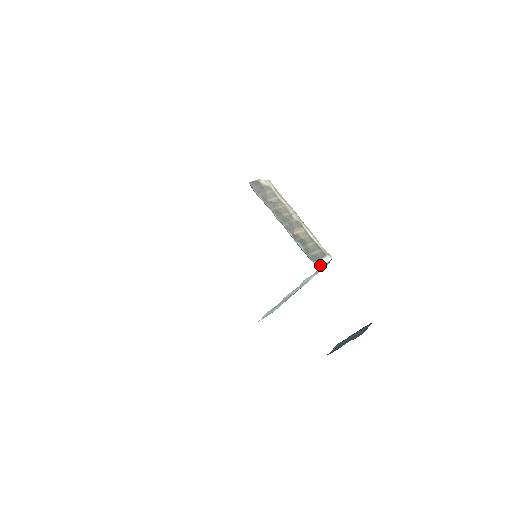
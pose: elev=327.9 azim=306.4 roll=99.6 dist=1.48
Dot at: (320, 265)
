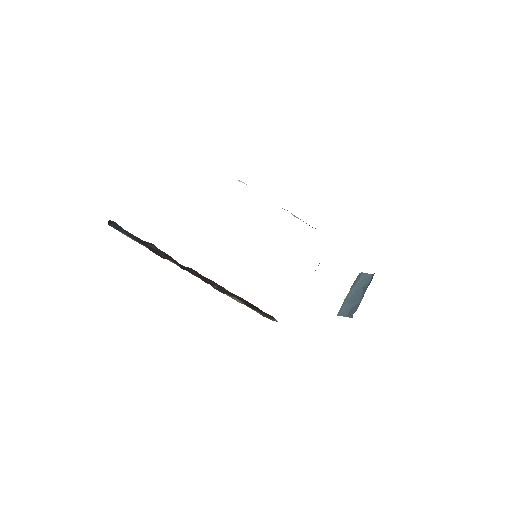
Dot at: occluded
